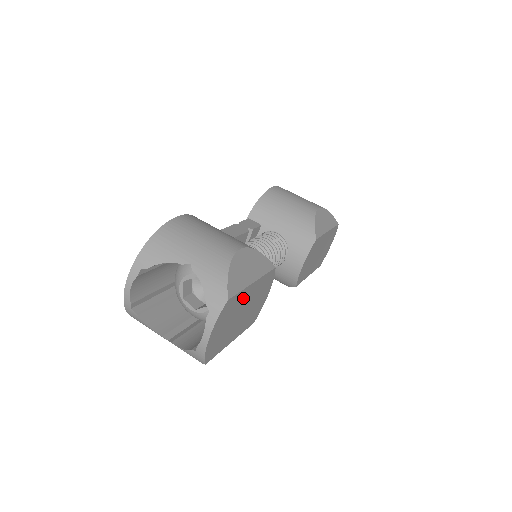
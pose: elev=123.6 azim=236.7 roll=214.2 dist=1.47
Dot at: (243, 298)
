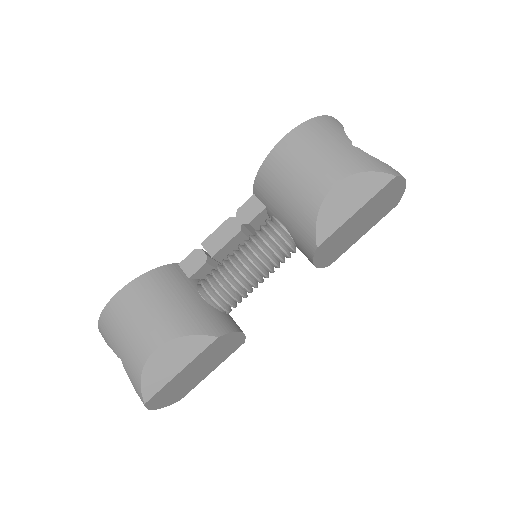
Dot at: (178, 379)
